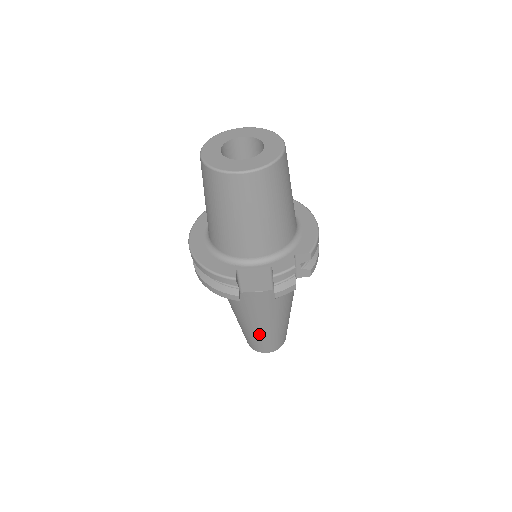
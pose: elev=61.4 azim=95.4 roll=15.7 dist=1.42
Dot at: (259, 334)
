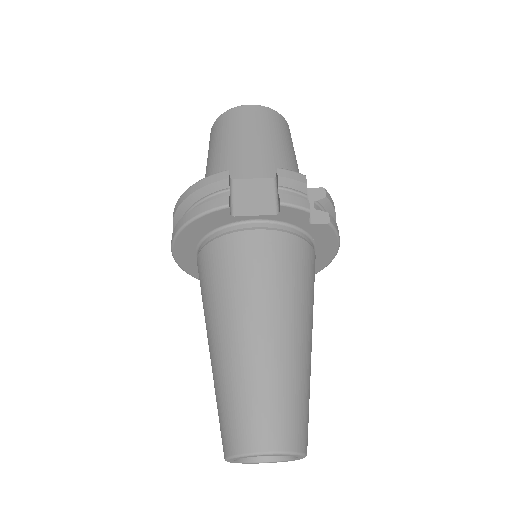
Dot at: (252, 364)
